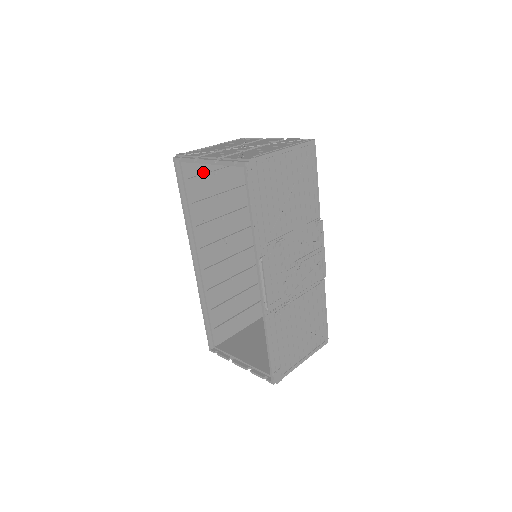
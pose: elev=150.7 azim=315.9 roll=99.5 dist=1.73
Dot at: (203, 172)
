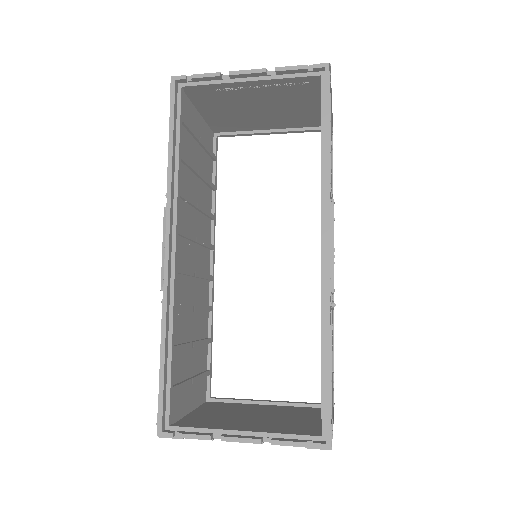
Dot at: occluded
